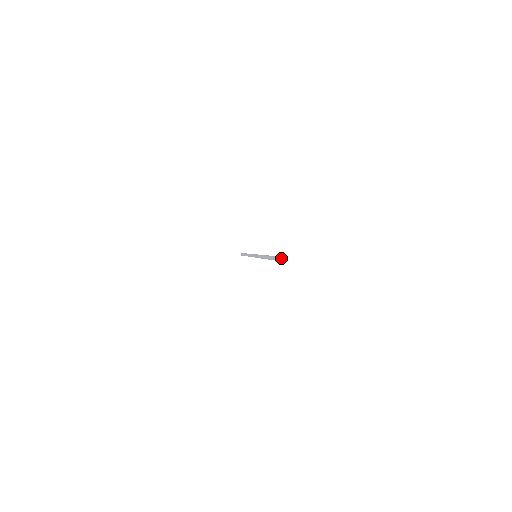
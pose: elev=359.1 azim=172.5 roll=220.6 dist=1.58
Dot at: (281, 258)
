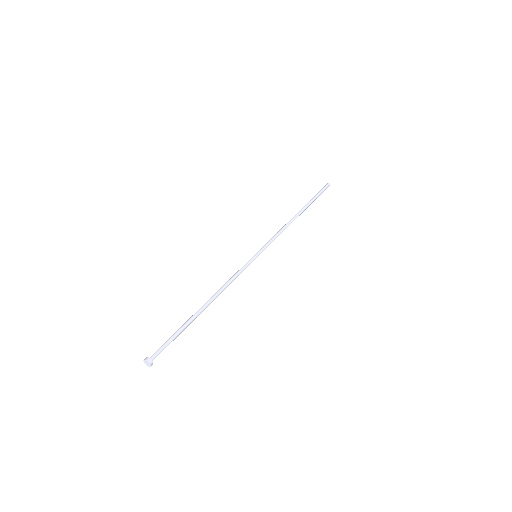
Dot at: (147, 362)
